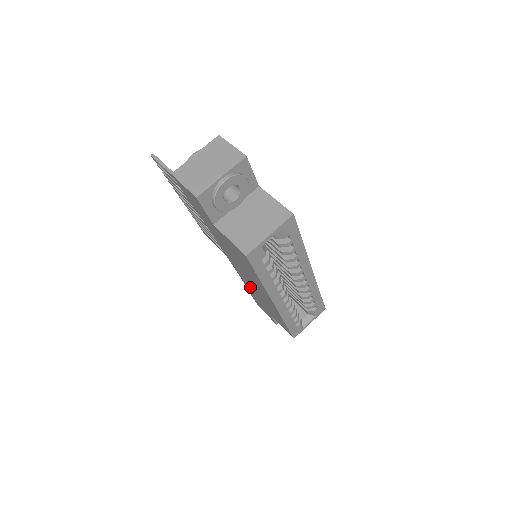
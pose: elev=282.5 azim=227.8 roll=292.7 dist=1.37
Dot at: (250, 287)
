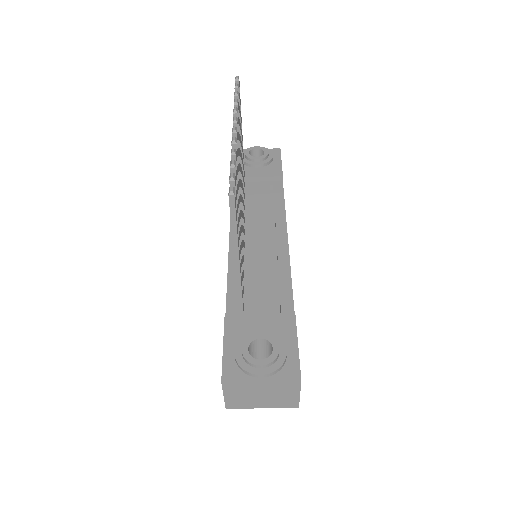
Dot at: occluded
